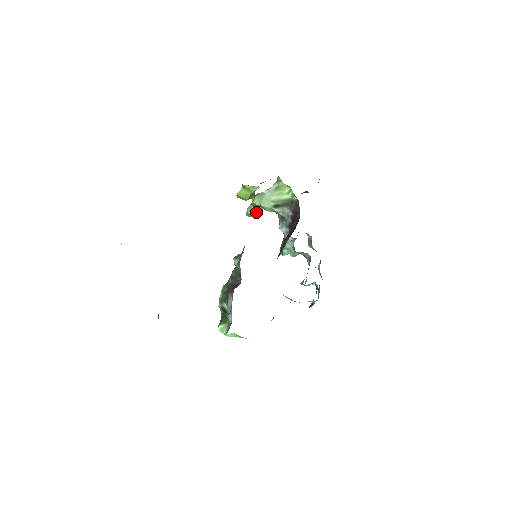
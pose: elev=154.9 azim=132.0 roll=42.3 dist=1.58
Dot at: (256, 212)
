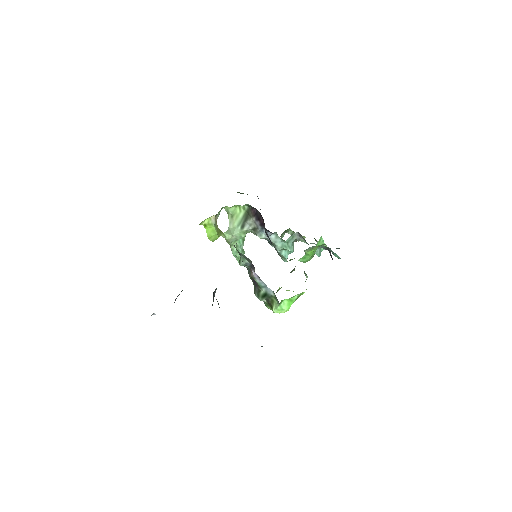
Dot at: (240, 251)
